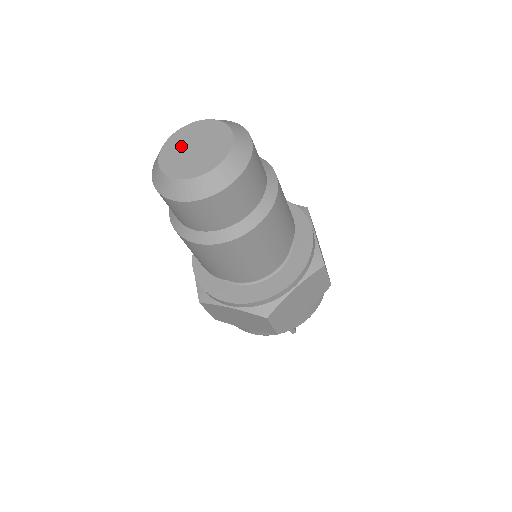
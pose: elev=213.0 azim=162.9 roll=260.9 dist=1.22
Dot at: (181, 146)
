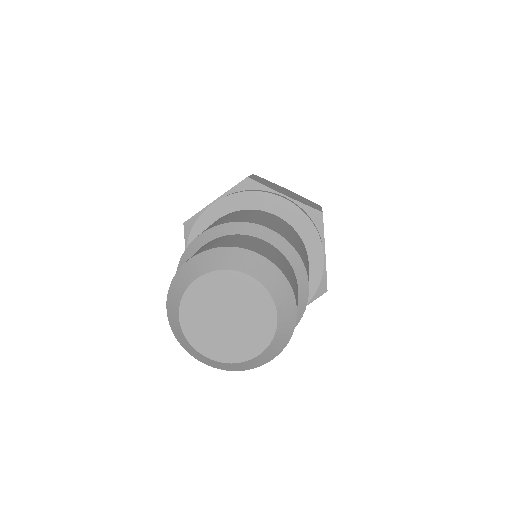
Dot at: (209, 328)
